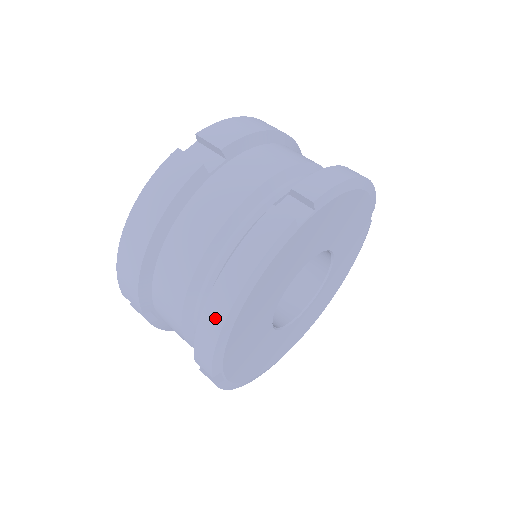
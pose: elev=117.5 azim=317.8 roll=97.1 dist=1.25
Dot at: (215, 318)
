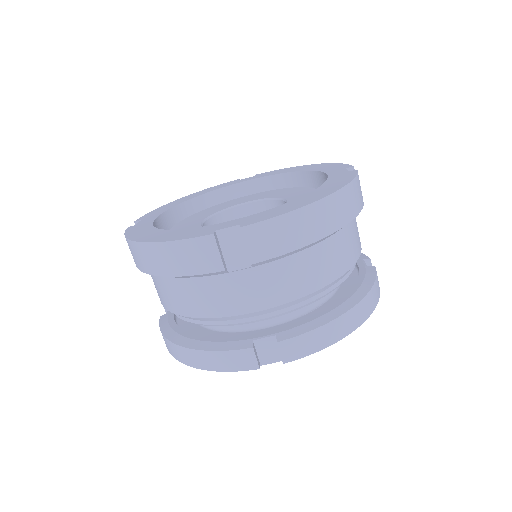
Dot at: (174, 353)
